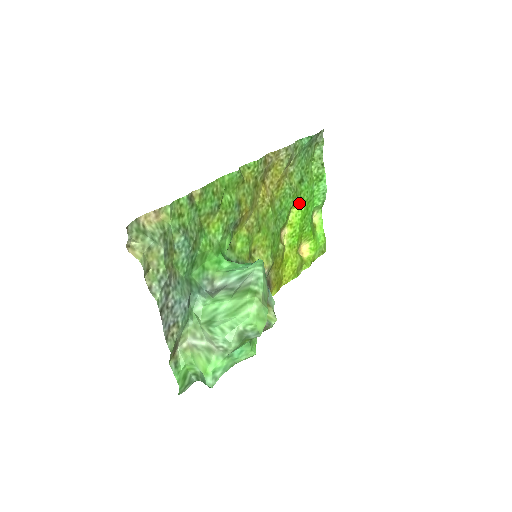
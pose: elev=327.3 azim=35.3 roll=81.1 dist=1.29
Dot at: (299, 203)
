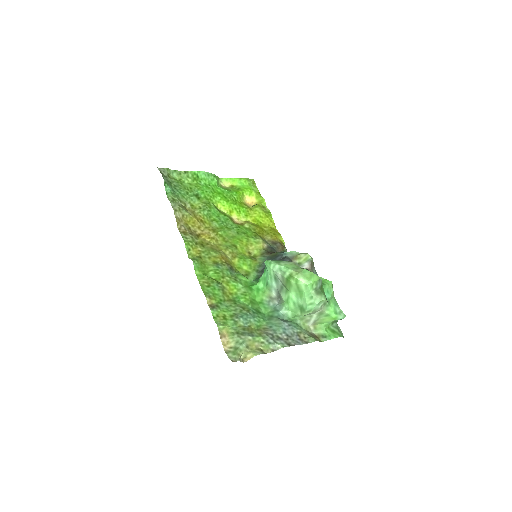
Dot at: (214, 201)
